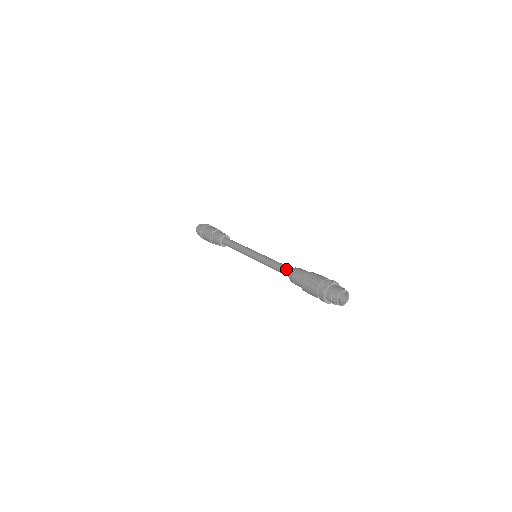
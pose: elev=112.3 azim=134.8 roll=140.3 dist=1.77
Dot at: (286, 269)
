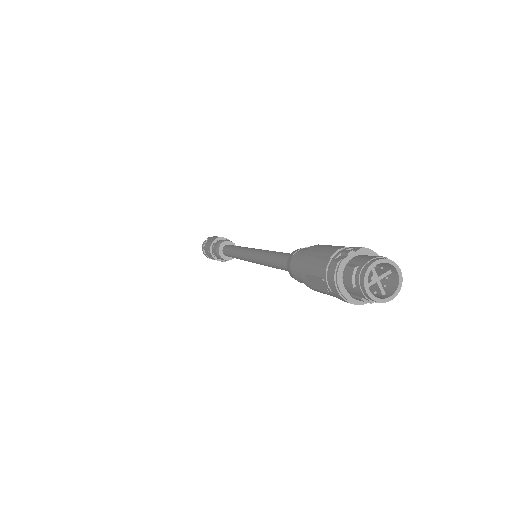
Dot at: (287, 255)
